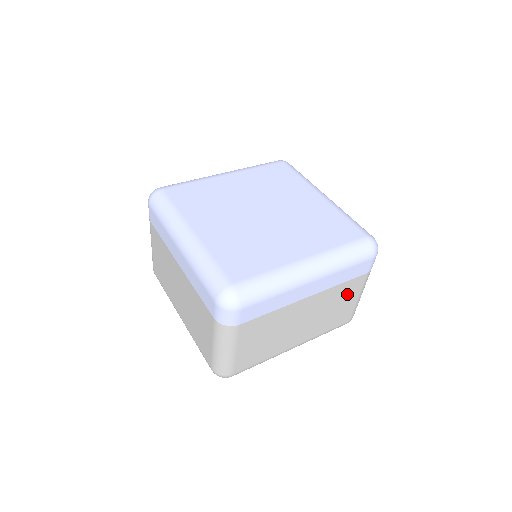
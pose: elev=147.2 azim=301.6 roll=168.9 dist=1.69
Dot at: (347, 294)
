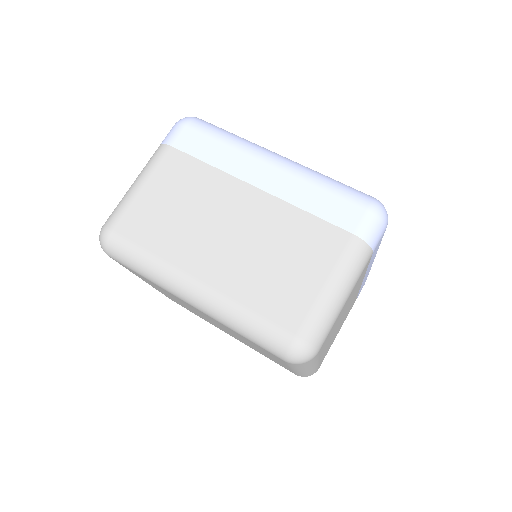
Dot at: (346, 316)
